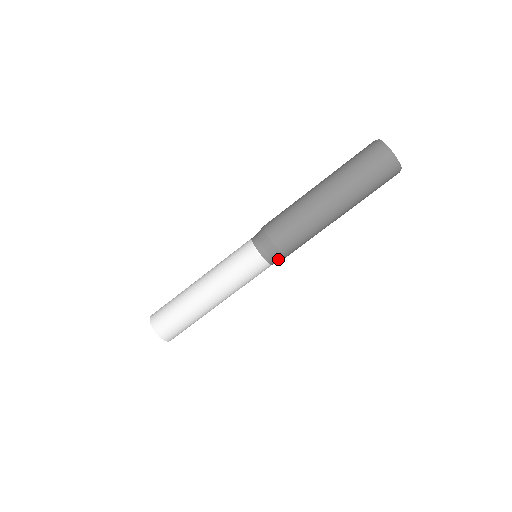
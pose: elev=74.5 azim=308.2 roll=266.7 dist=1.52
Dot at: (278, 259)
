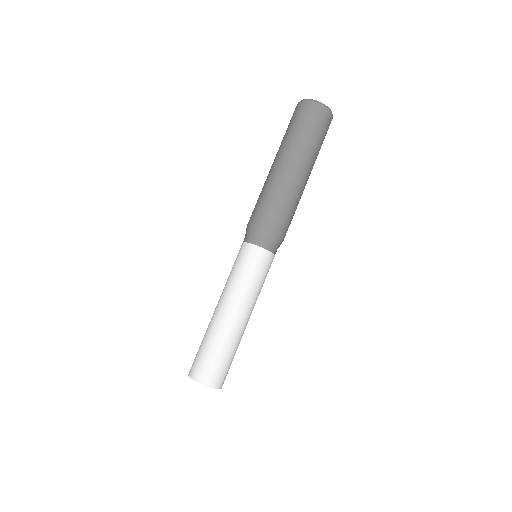
Dot at: occluded
